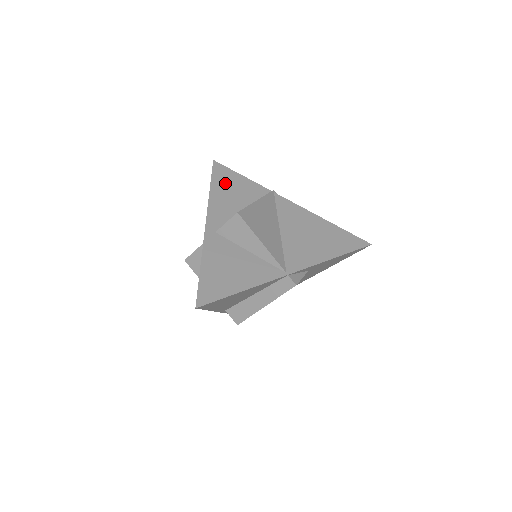
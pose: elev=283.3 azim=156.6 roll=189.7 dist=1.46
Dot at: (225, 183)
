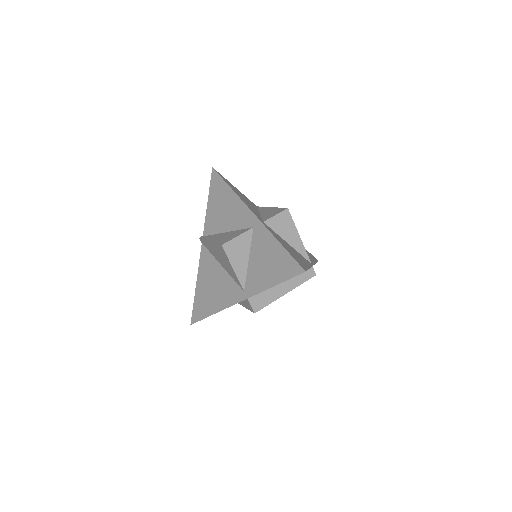
Dot at: (234, 188)
